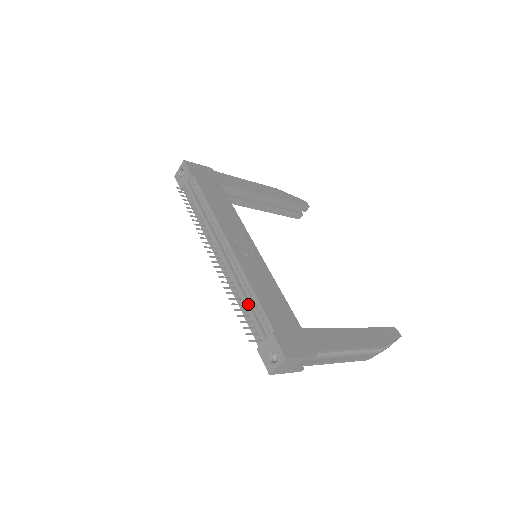
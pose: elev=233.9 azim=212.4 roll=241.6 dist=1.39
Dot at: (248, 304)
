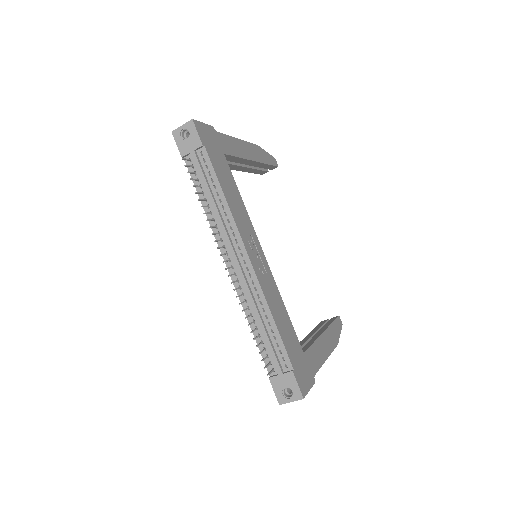
Dot at: (266, 333)
